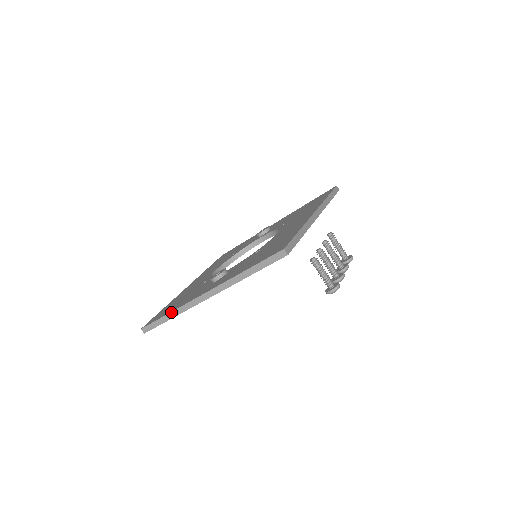
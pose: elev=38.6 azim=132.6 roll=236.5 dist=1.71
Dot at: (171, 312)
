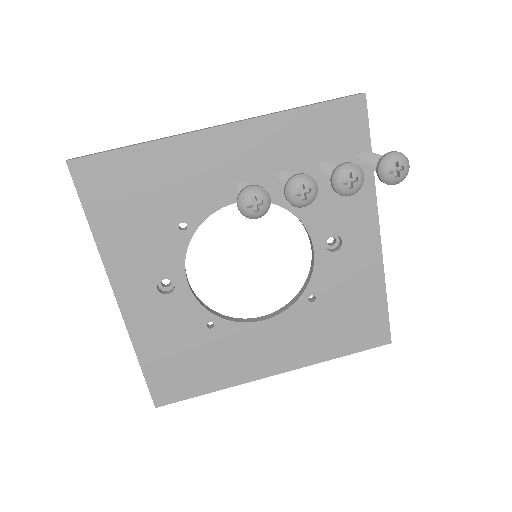
Dot at: occluded
